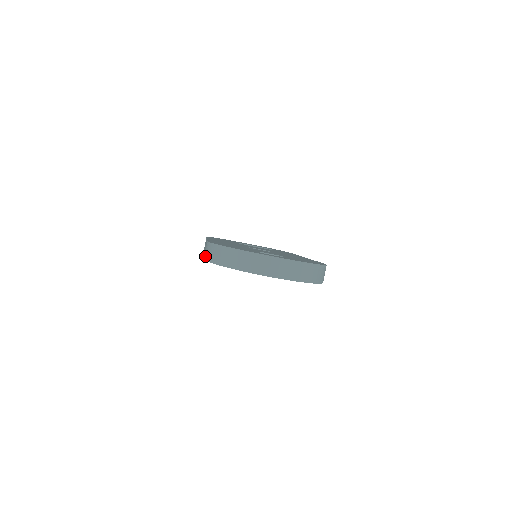
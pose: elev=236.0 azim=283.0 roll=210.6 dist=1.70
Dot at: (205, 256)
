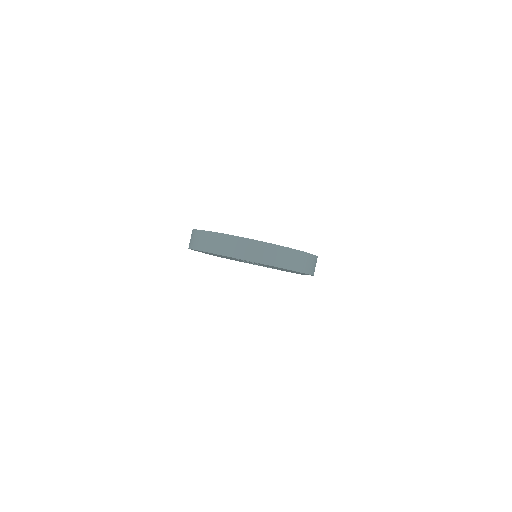
Dot at: (189, 244)
